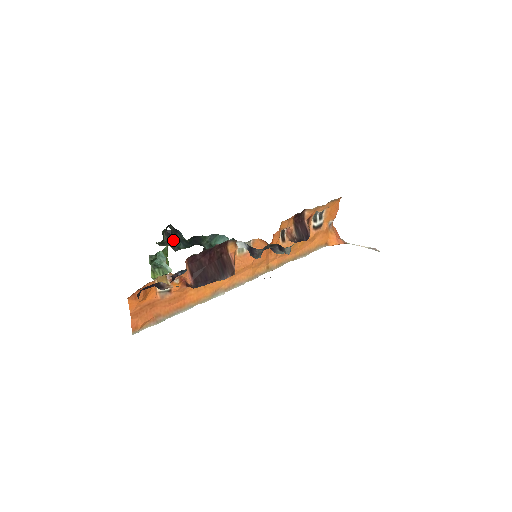
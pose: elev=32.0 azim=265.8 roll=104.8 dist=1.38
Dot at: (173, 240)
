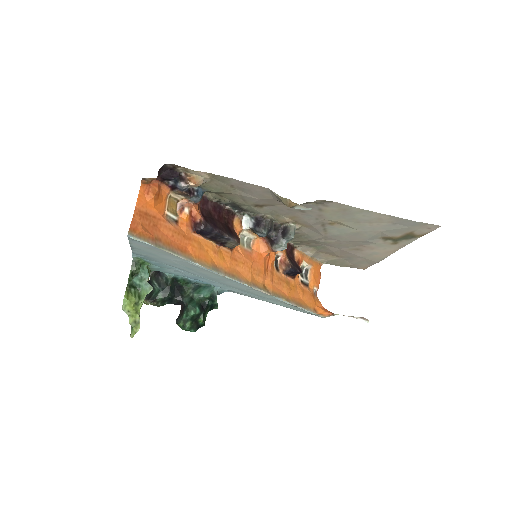
Dot at: occluded
